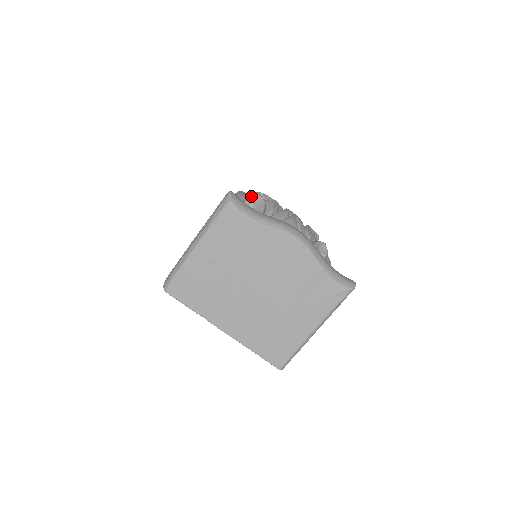
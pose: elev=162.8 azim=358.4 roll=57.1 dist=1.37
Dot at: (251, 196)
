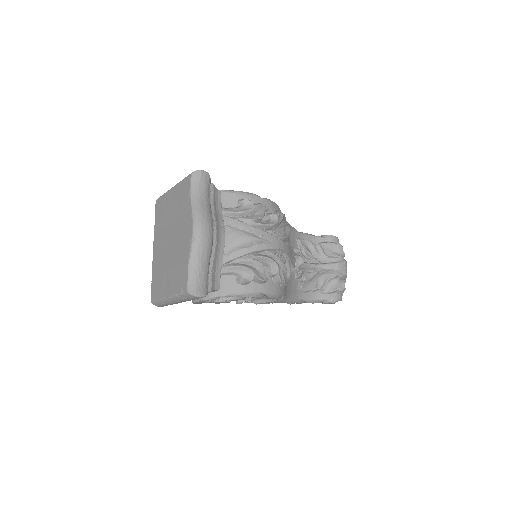
Dot at: (248, 200)
